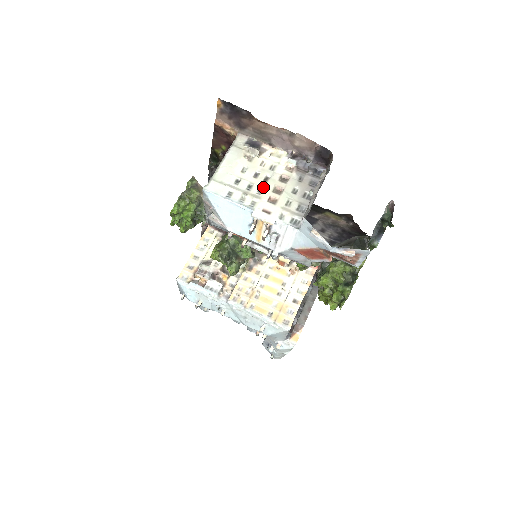
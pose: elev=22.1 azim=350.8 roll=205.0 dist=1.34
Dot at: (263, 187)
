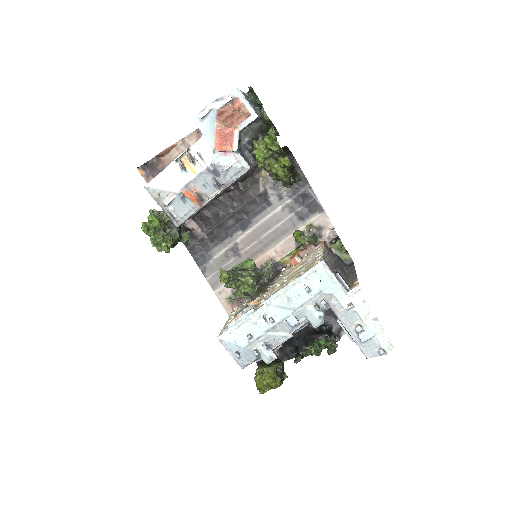
Dot at: occluded
